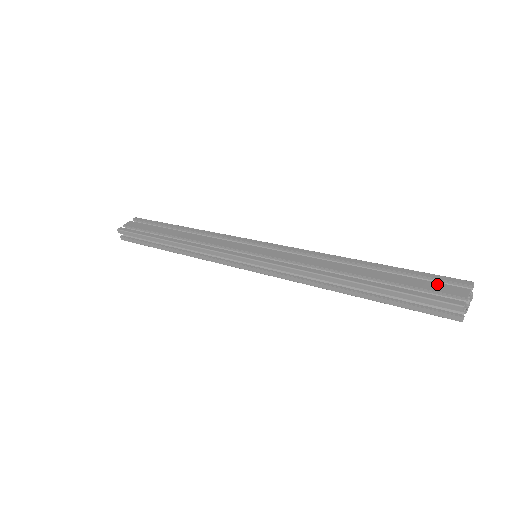
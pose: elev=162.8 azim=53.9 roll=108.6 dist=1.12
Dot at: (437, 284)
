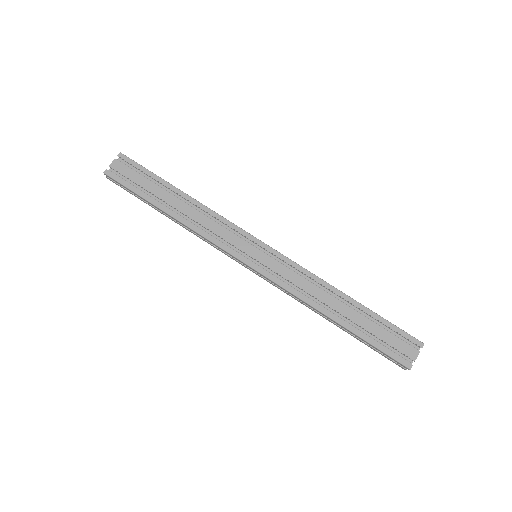
Dot at: (399, 341)
